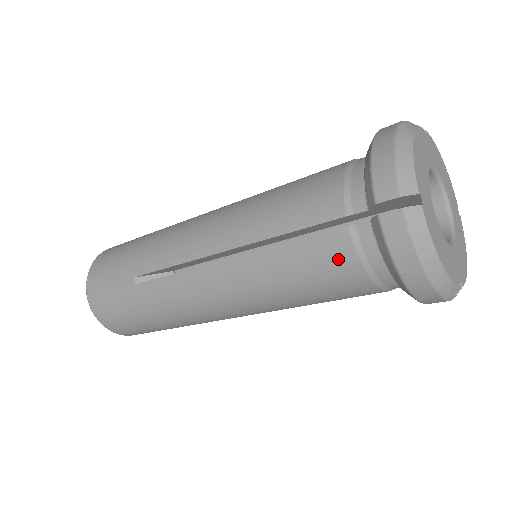
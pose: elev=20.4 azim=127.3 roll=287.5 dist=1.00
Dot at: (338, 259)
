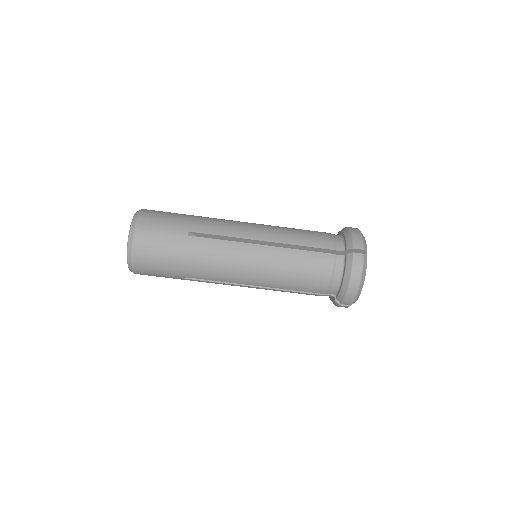
Dot at: (323, 266)
